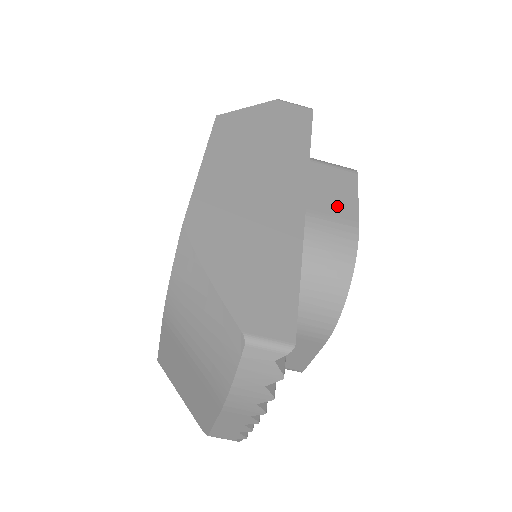
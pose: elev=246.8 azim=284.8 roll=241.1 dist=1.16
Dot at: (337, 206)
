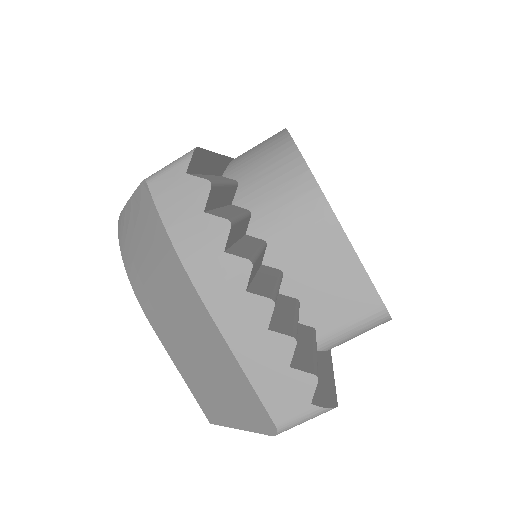
Dot at: occluded
